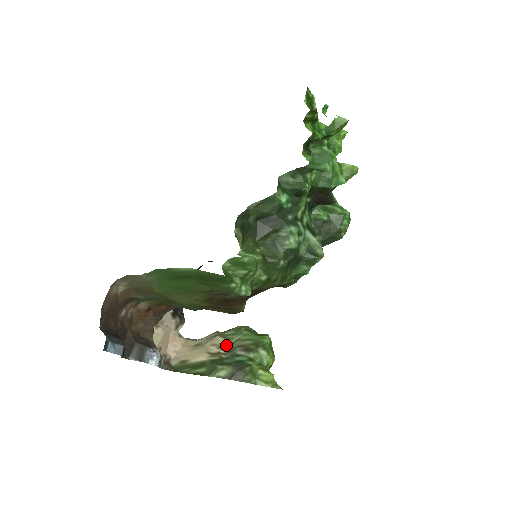
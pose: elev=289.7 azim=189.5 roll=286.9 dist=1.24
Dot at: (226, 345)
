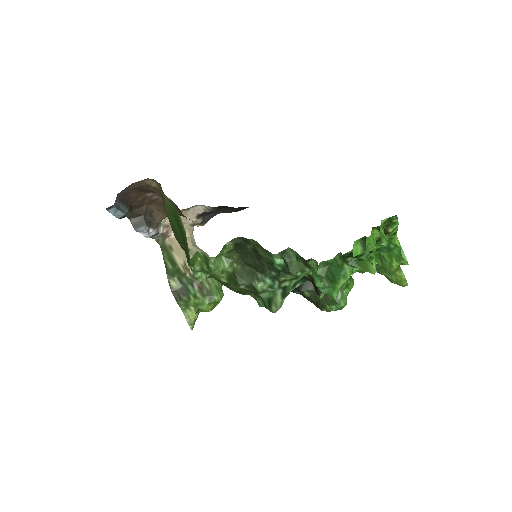
Dot at: occluded
